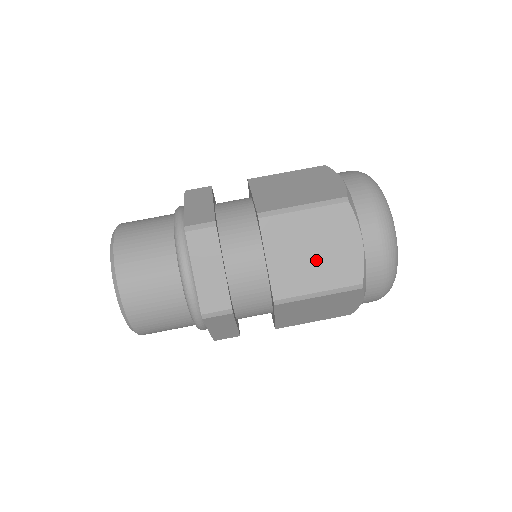
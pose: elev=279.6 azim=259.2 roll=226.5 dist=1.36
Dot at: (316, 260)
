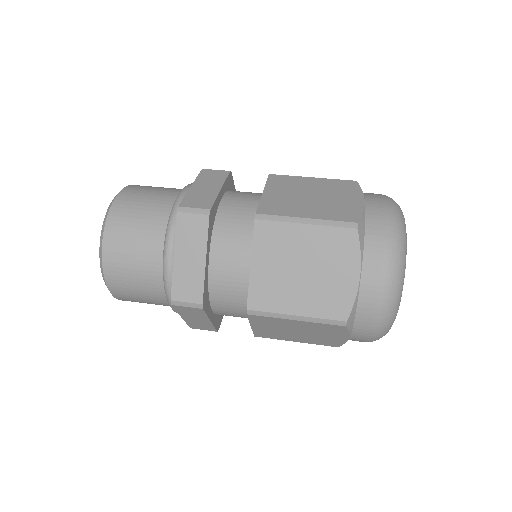
Dot at: (303, 281)
